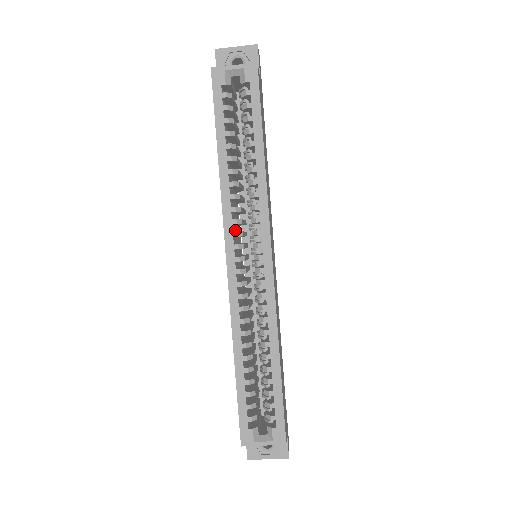
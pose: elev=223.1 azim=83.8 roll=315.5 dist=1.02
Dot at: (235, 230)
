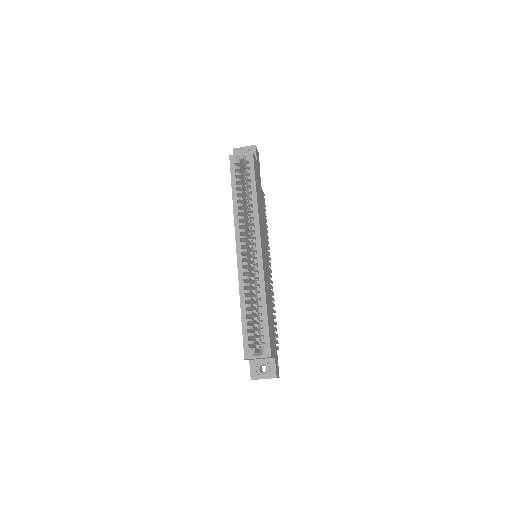
Dot at: occluded
